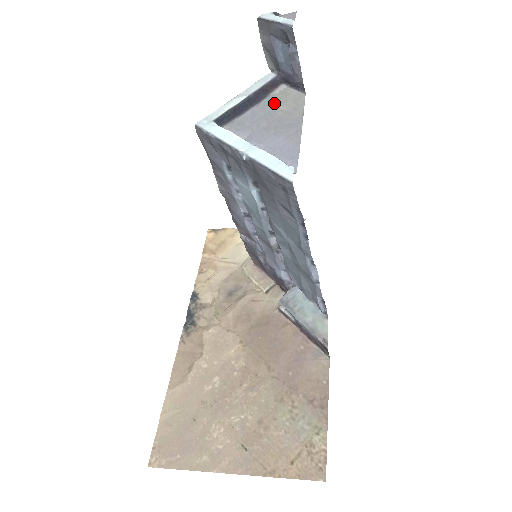
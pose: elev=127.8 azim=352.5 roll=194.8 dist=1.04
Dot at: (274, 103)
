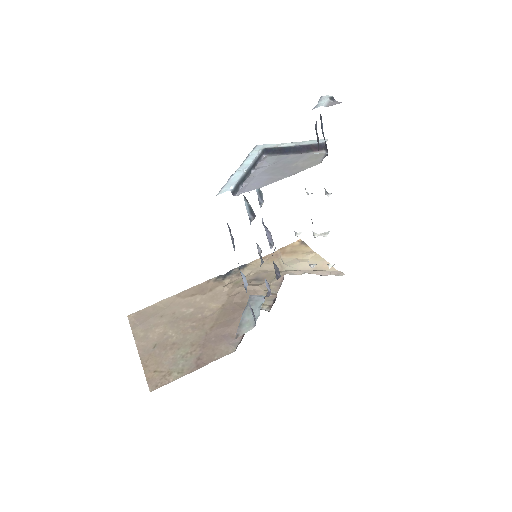
Dot at: (303, 158)
